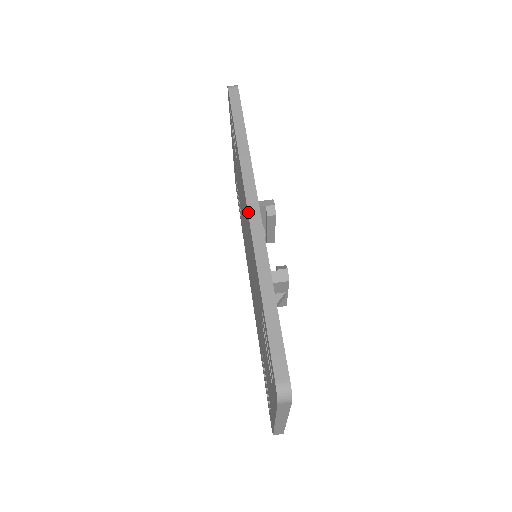
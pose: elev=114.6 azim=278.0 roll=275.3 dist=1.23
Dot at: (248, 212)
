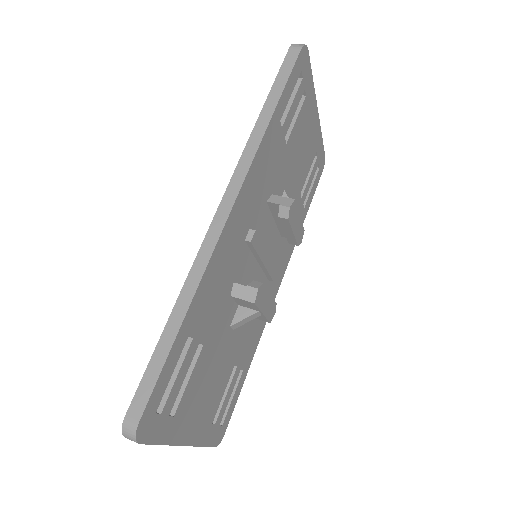
Dot at: (216, 212)
